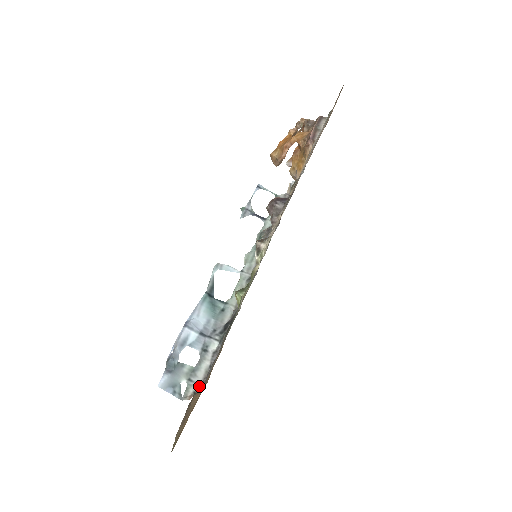
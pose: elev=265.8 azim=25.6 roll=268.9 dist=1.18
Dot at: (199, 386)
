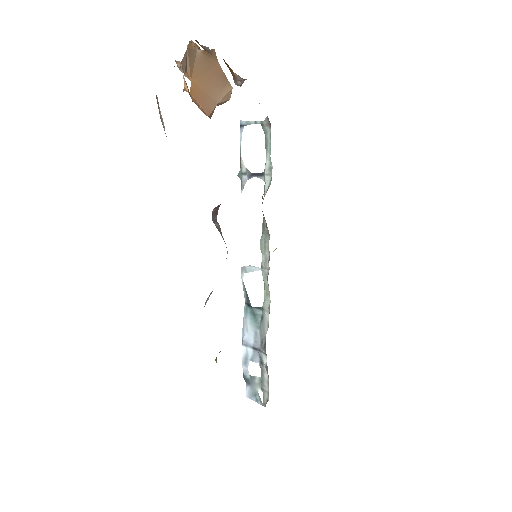
Dot at: (268, 395)
